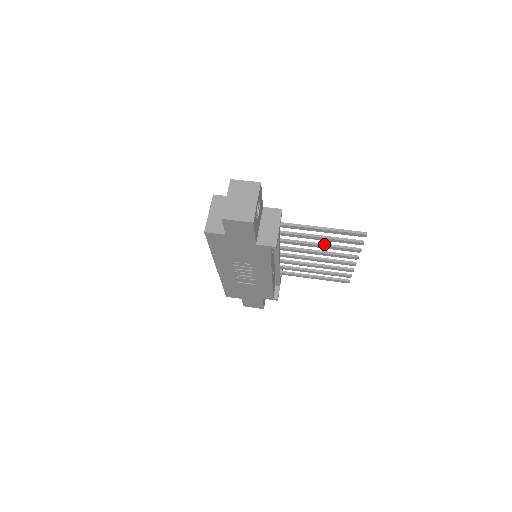
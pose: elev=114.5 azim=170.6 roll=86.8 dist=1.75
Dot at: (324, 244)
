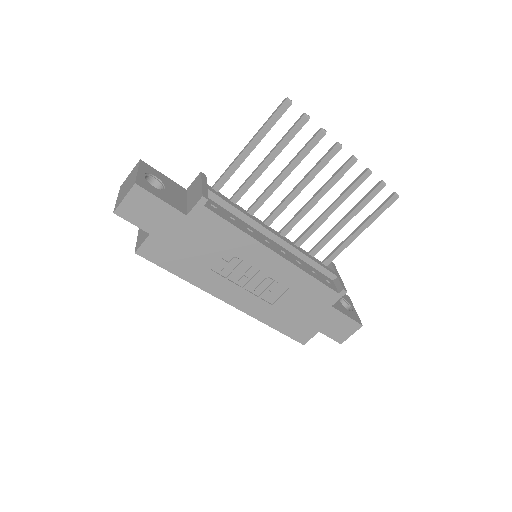
Dot at: (286, 167)
